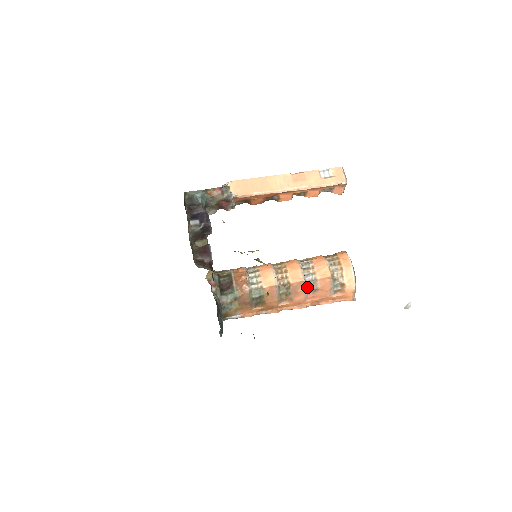
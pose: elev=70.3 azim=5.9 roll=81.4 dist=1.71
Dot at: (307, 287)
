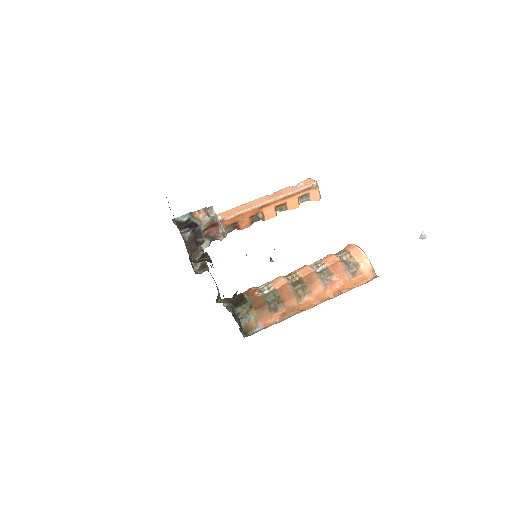
Dot at: (321, 276)
